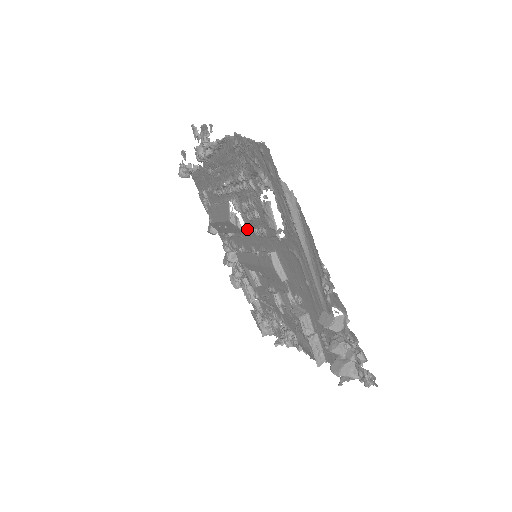
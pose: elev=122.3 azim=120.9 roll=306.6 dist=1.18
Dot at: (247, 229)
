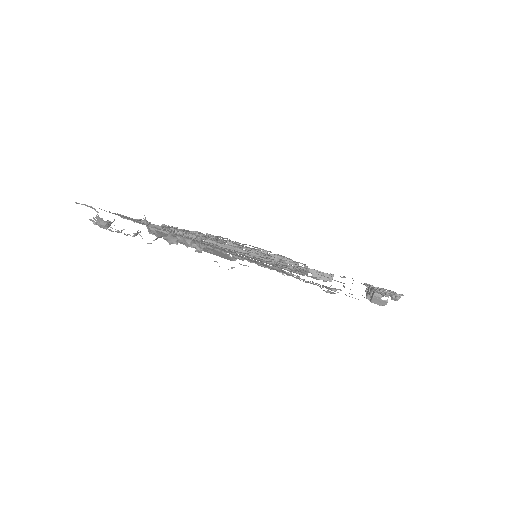
Dot at: occluded
